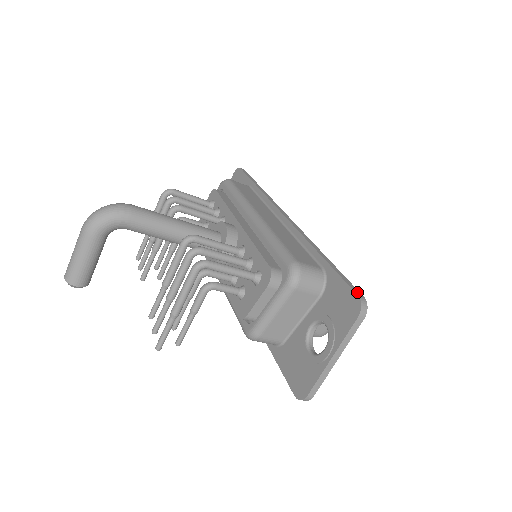
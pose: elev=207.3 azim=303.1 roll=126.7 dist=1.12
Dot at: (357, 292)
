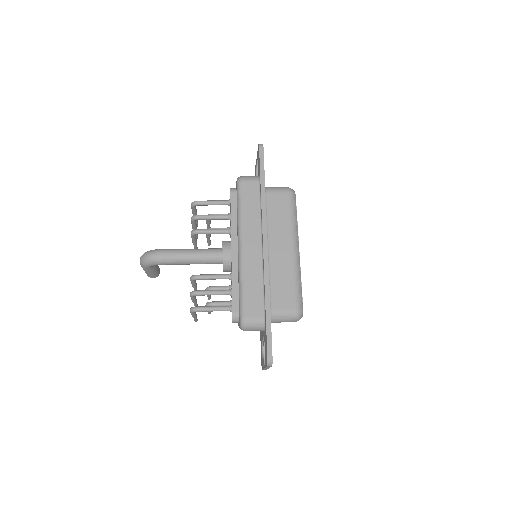
Dot at: (269, 352)
